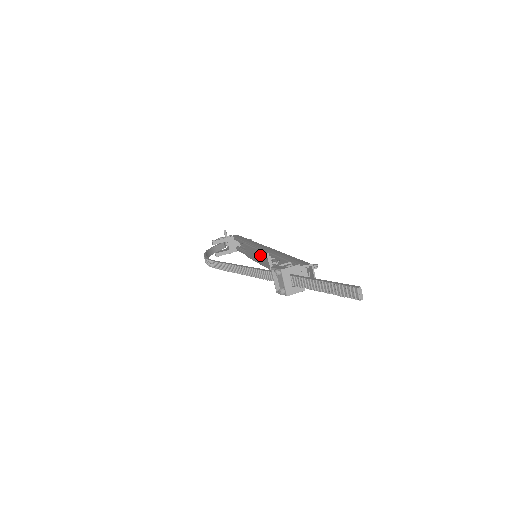
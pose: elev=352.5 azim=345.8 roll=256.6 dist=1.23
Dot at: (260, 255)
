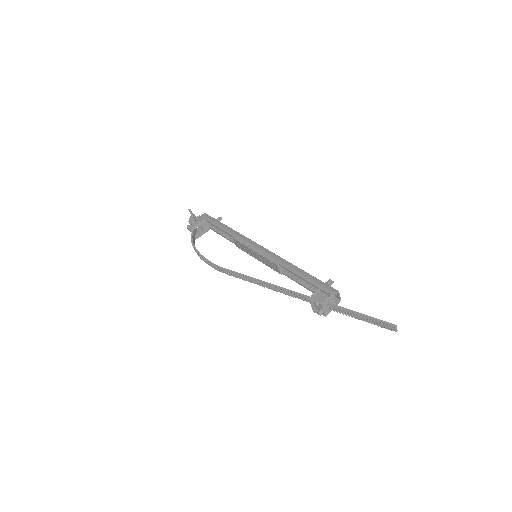
Dot at: (264, 259)
